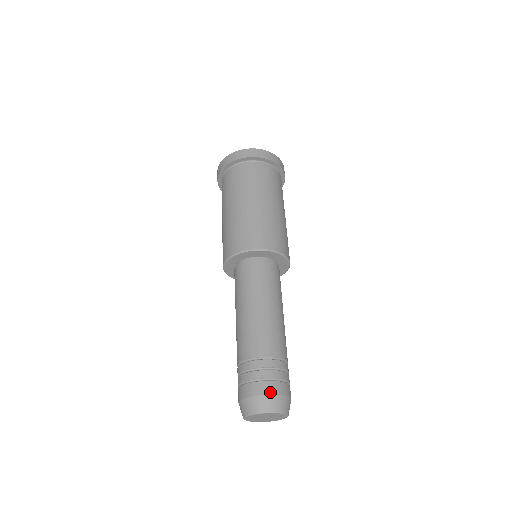
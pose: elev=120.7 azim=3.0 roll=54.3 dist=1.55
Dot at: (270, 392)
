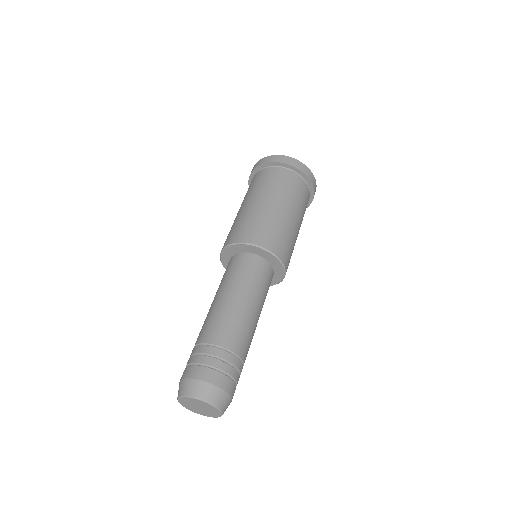
Dot at: (222, 386)
